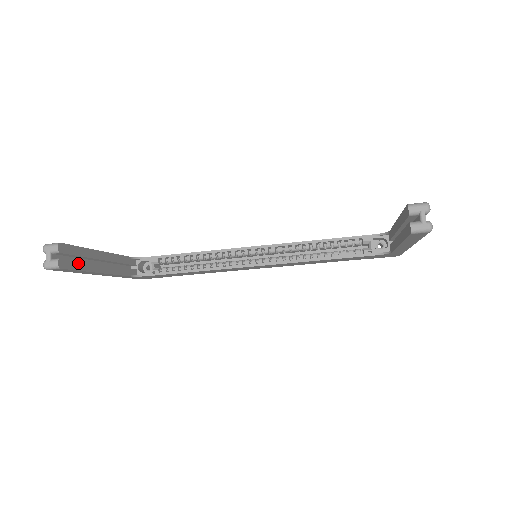
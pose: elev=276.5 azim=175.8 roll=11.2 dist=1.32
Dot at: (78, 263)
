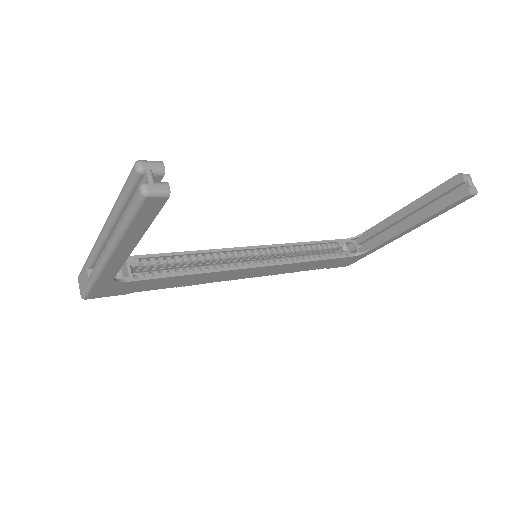
Dot at: occluded
